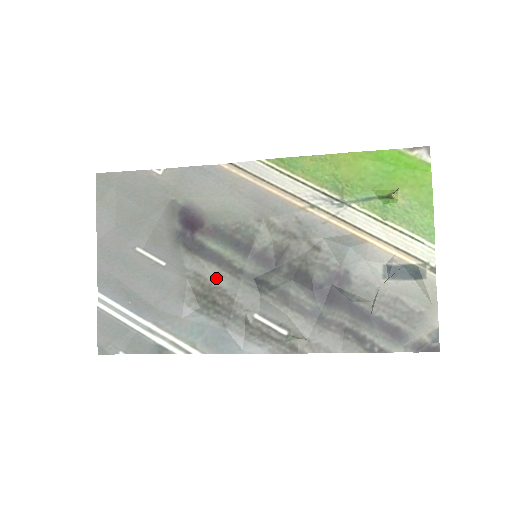
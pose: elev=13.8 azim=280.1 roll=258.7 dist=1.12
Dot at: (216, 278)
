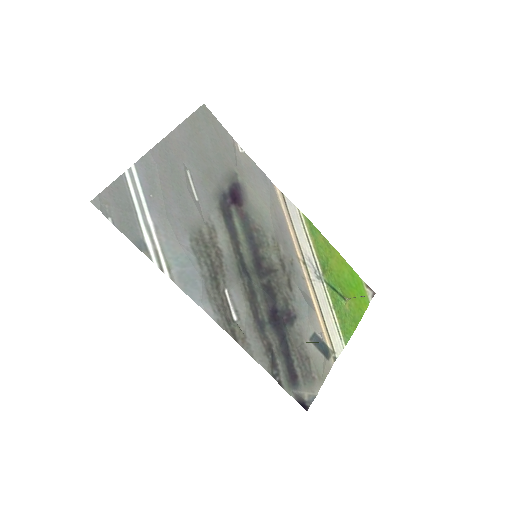
Dot at: (223, 243)
